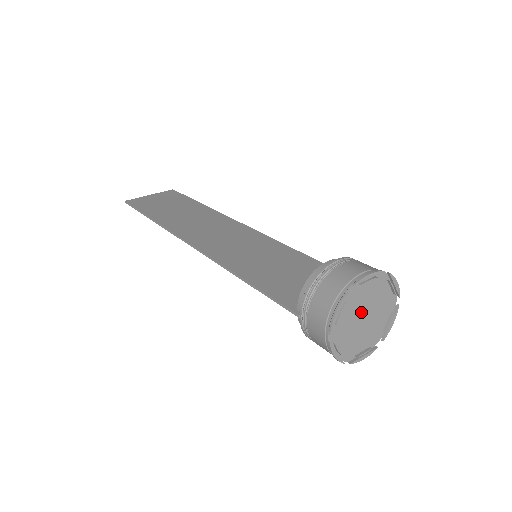
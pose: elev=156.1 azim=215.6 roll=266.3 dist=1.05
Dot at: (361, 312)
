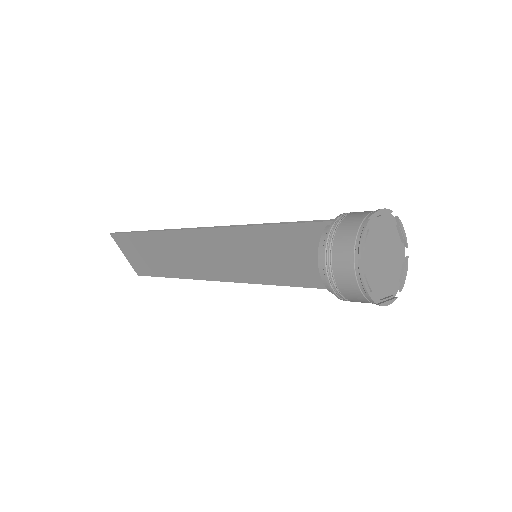
Dot at: (385, 249)
